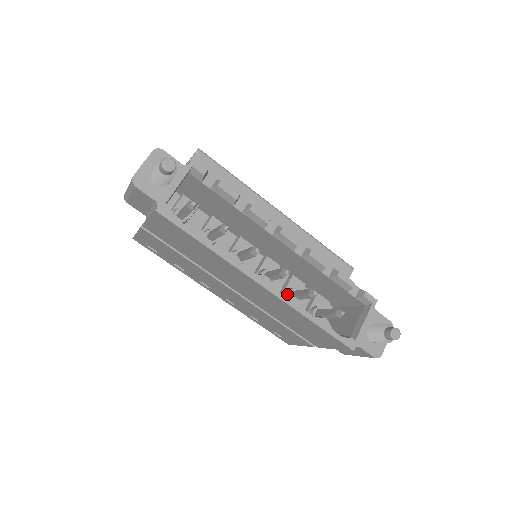
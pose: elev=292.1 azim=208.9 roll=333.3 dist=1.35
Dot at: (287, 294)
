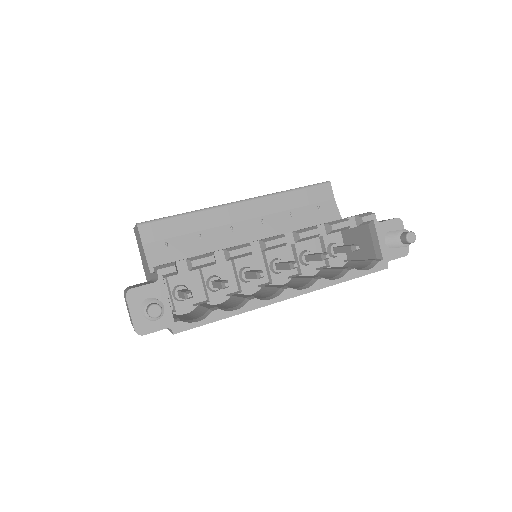
Dot at: (303, 262)
